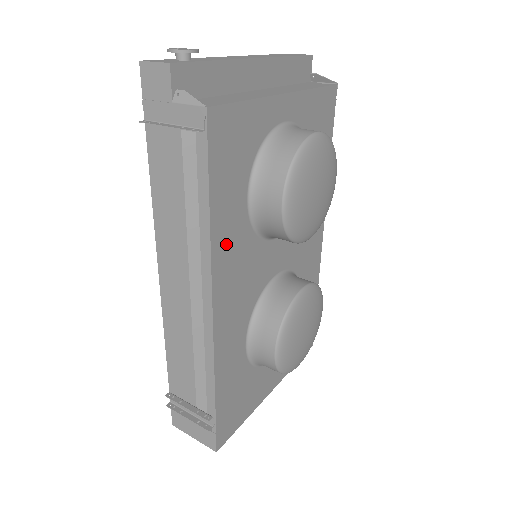
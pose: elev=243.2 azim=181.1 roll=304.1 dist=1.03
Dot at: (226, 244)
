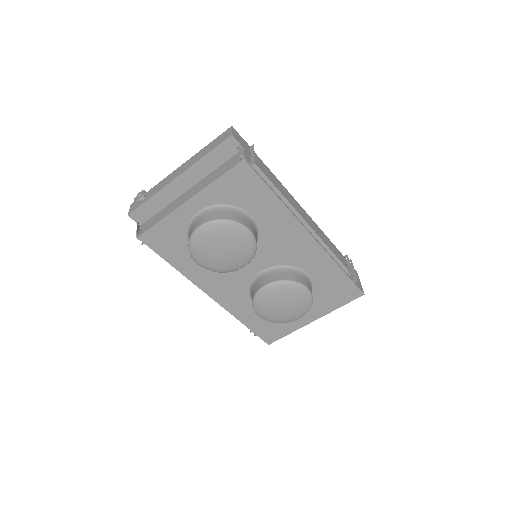
Dot at: (196, 272)
